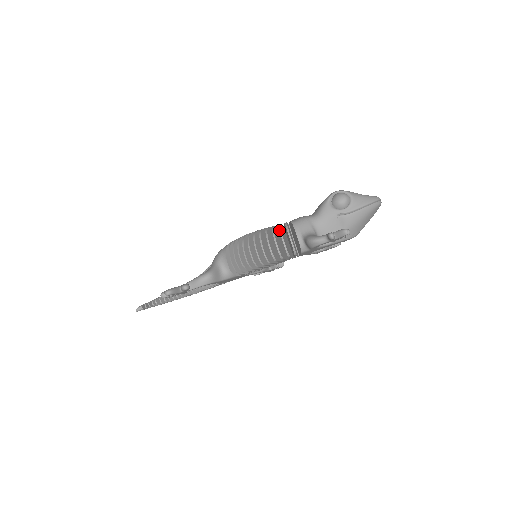
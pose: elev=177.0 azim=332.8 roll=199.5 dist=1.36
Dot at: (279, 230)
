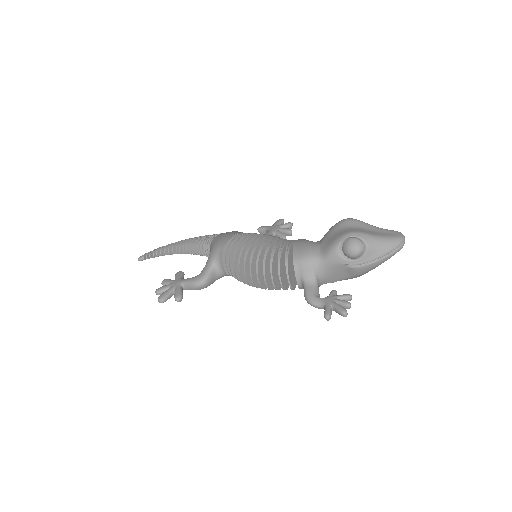
Dot at: occluded
